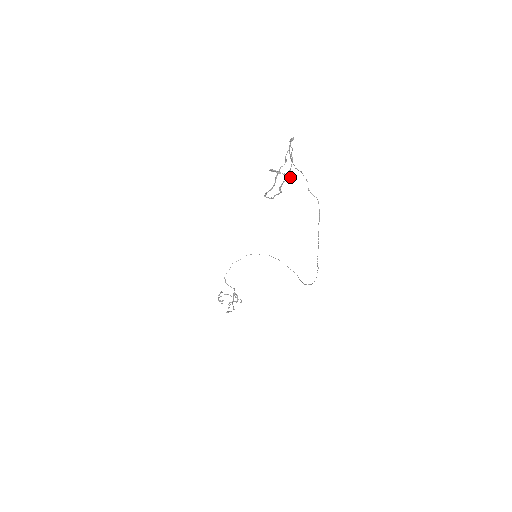
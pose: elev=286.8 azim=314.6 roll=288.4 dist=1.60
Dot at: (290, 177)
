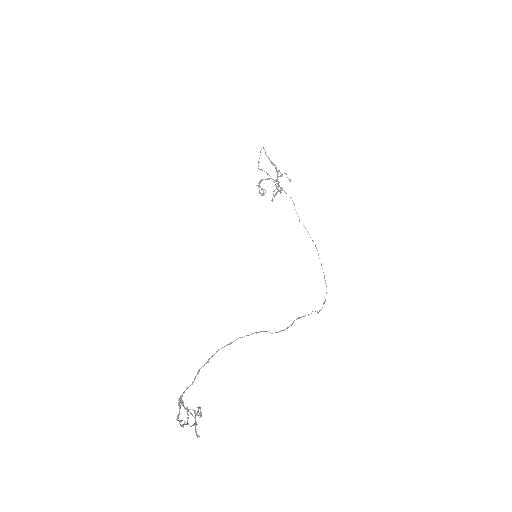
Dot at: (196, 434)
